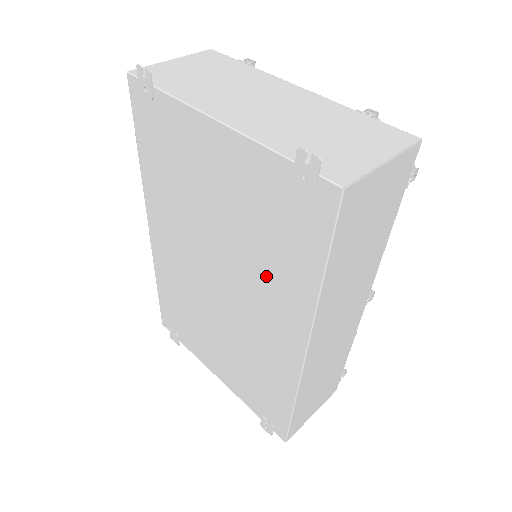
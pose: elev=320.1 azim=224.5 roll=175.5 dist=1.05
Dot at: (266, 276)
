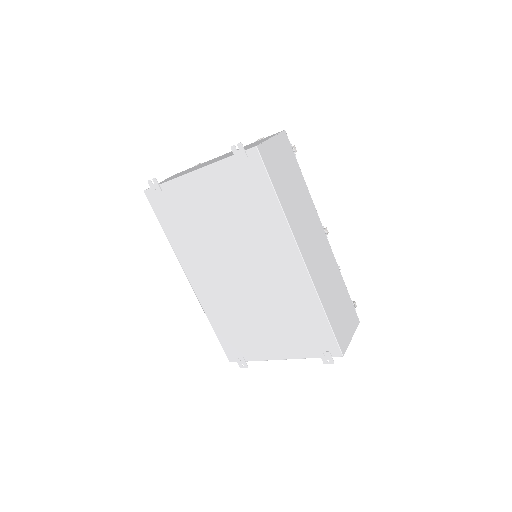
Dot at: (258, 231)
